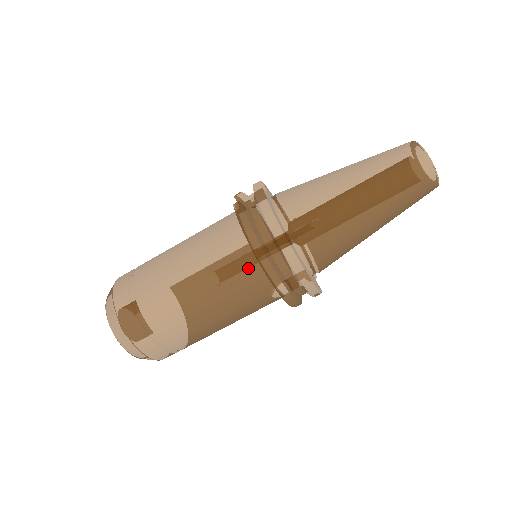
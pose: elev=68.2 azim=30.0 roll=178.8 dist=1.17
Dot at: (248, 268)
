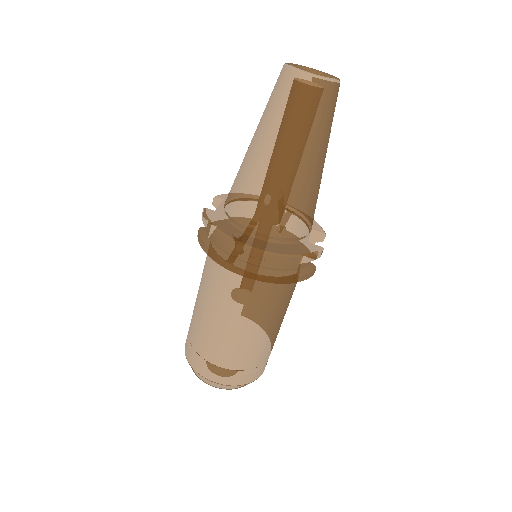
Dot at: (234, 278)
